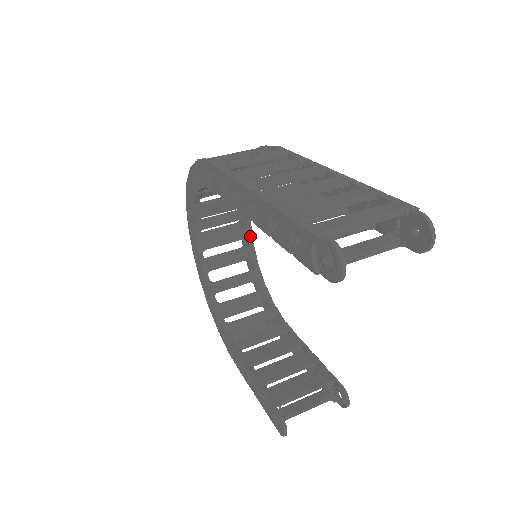
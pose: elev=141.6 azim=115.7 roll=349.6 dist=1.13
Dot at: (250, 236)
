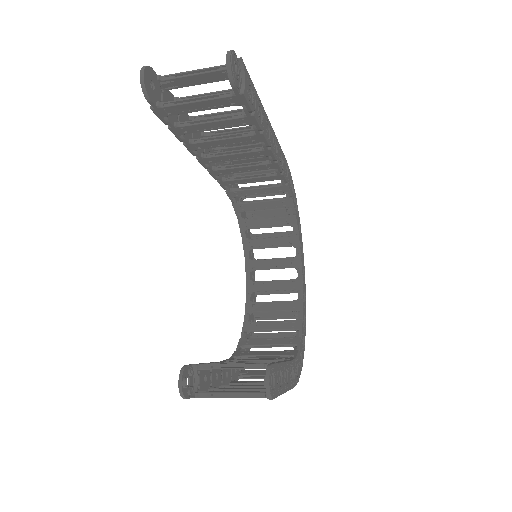
Dot at: (300, 288)
